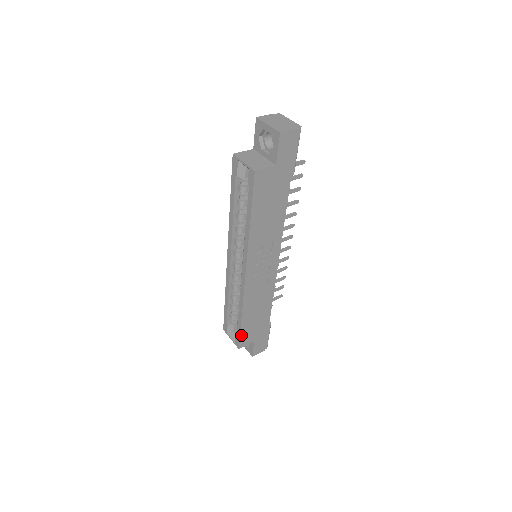
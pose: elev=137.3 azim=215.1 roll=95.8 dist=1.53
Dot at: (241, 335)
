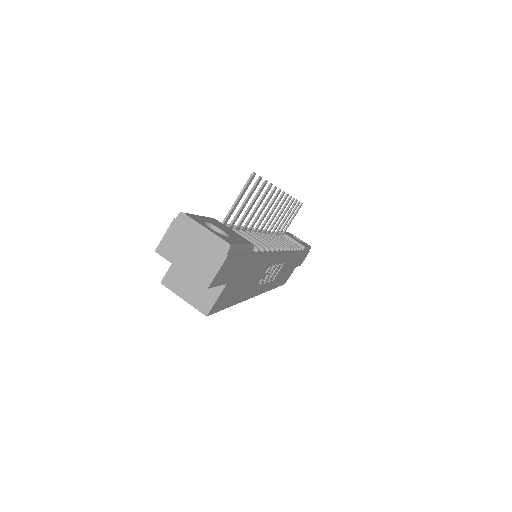
Dot at: (281, 284)
